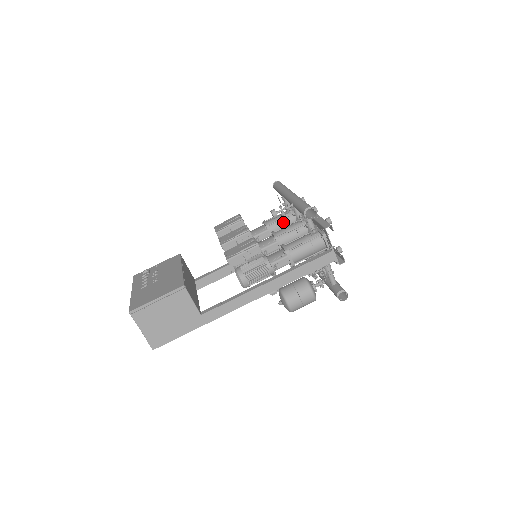
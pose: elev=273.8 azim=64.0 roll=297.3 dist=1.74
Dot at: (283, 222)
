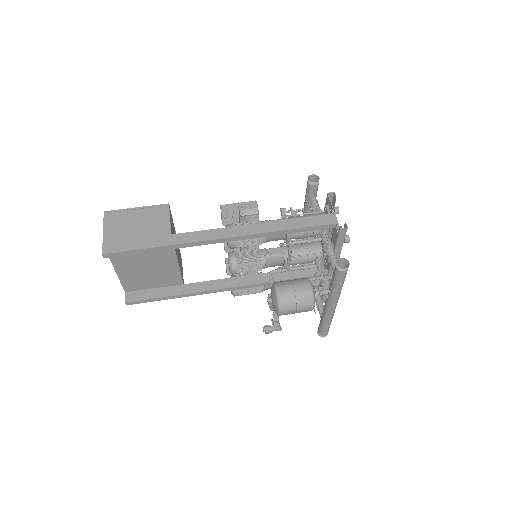
Dot at: occluded
